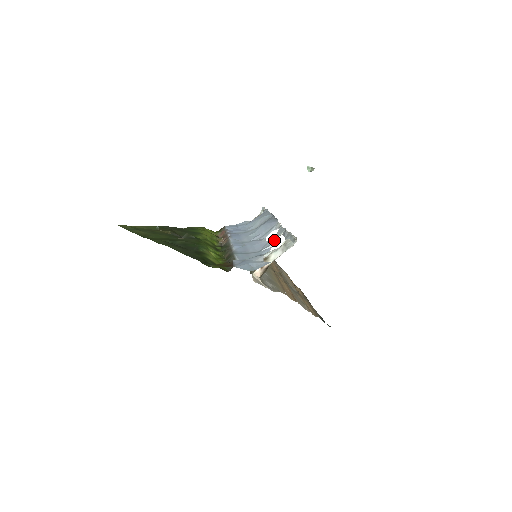
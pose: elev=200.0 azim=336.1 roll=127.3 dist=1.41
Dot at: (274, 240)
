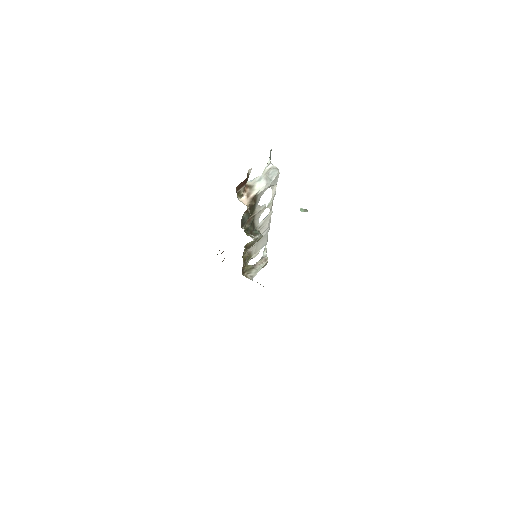
Dot at: (264, 206)
